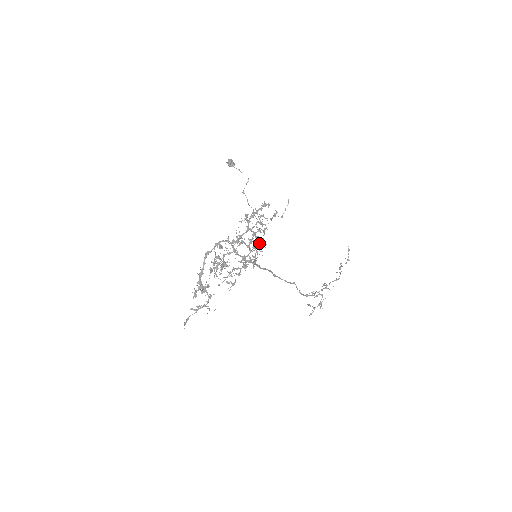
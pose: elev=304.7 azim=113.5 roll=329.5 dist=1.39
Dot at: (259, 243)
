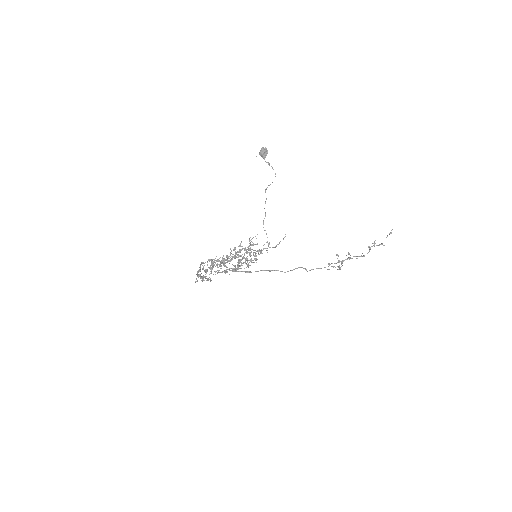
Dot at: (251, 259)
